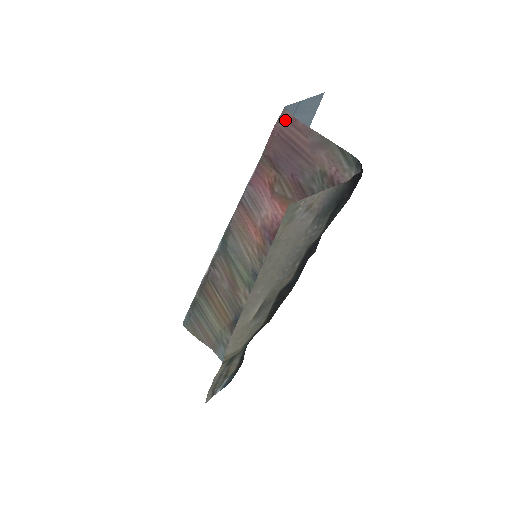
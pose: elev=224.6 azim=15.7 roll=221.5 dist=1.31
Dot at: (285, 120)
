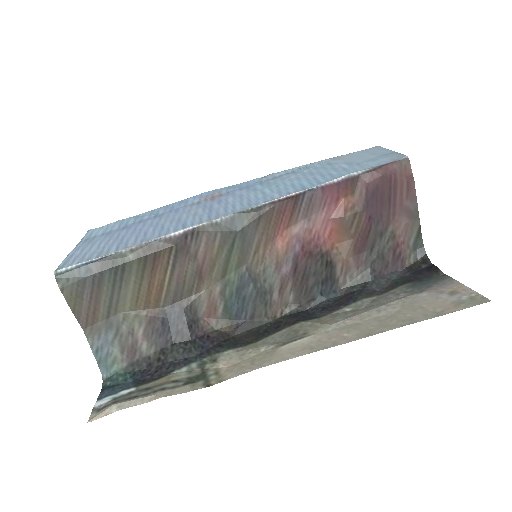
Dot at: (404, 169)
